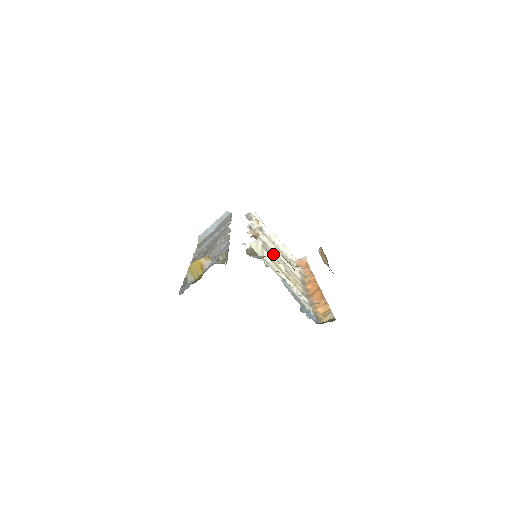
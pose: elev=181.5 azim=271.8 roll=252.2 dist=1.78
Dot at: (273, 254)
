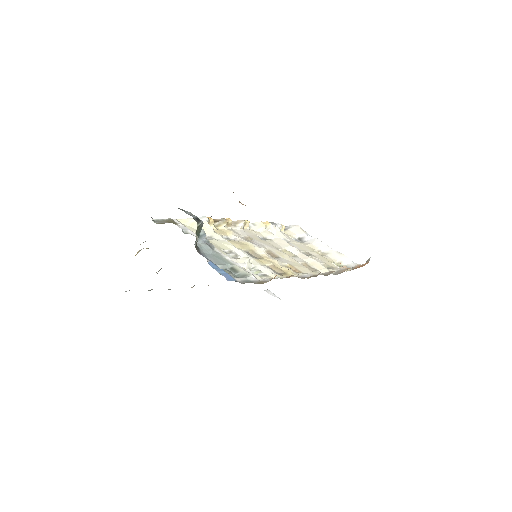
Dot at: (267, 245)
